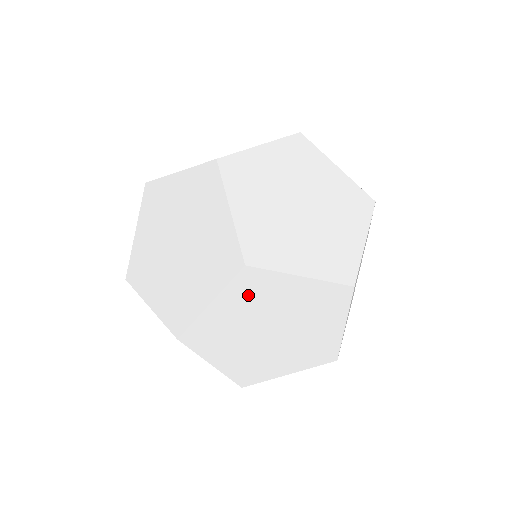
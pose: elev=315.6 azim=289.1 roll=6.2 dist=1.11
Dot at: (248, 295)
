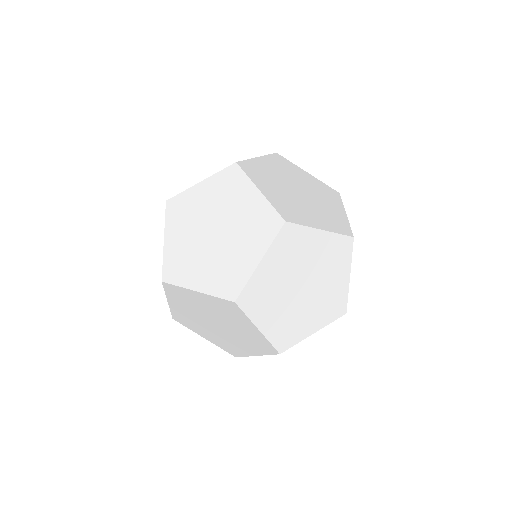
Dot at: (280, 165)
